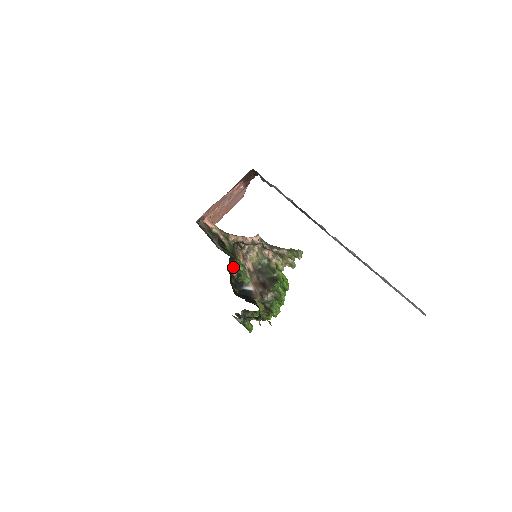
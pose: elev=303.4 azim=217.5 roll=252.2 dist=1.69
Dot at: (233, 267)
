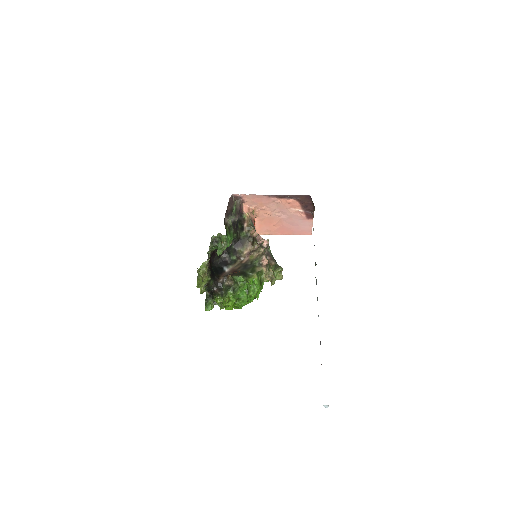
Dot at: (233, 249)
